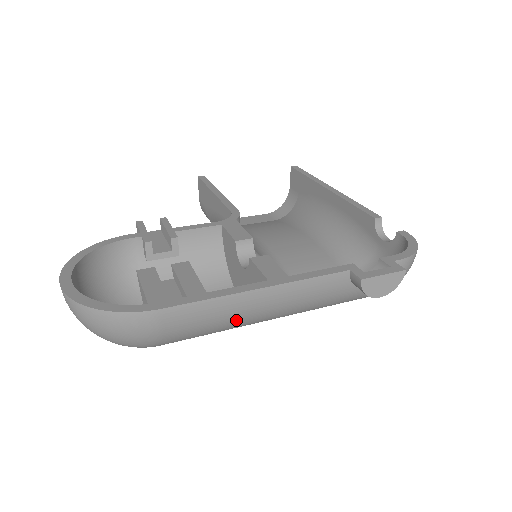
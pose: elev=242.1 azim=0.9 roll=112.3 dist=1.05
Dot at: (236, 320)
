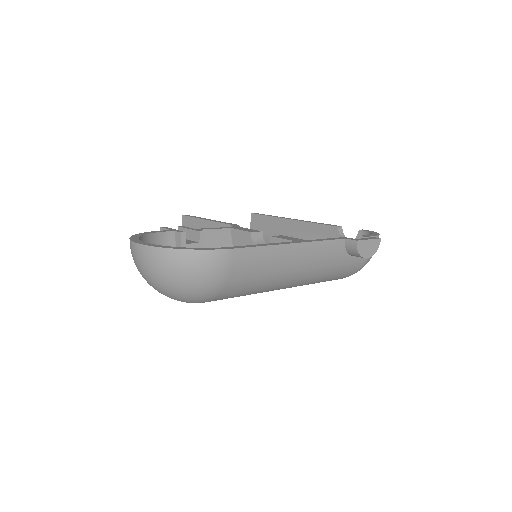
Dot at: (275, 272)
